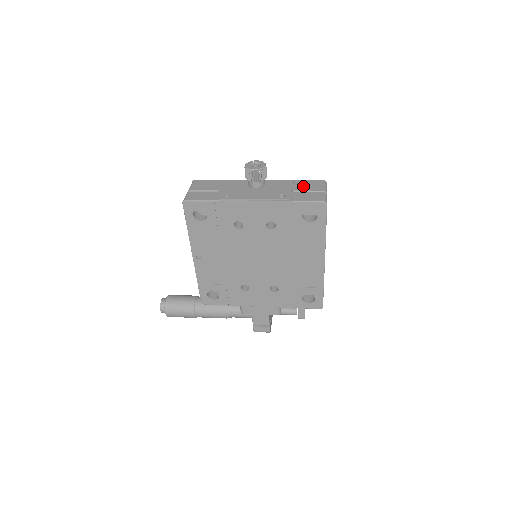
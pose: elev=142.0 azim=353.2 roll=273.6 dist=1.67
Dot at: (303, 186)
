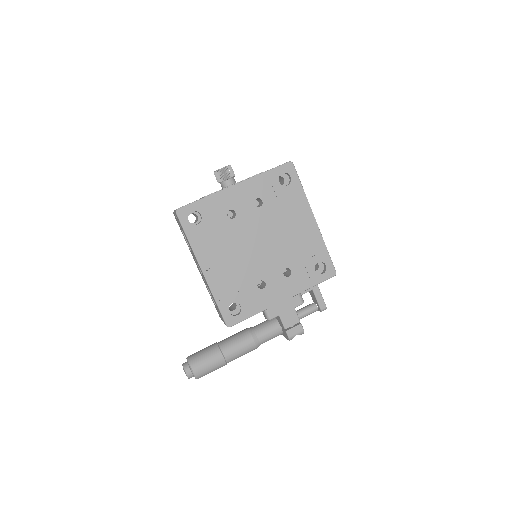
Dot at: occluded
